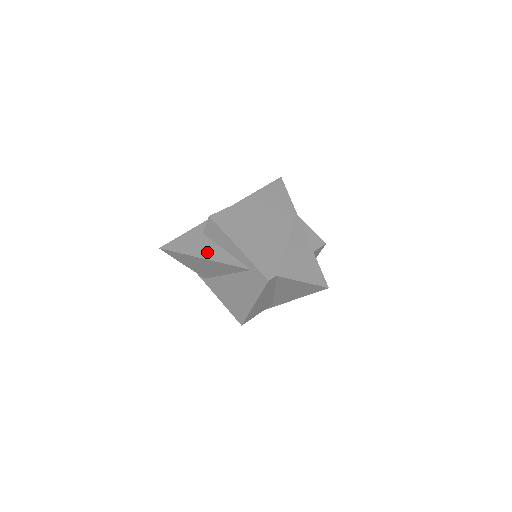
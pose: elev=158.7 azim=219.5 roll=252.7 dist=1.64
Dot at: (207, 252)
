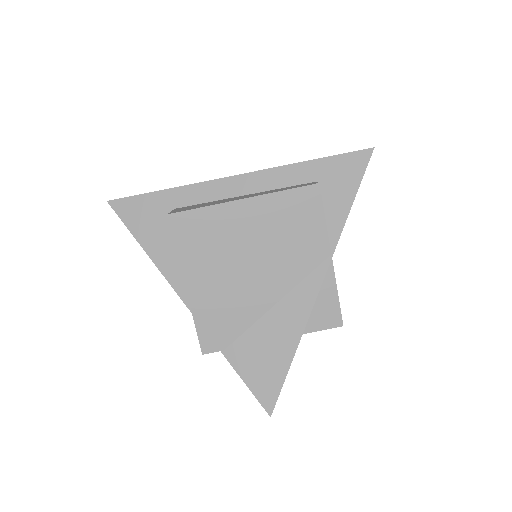
Dot at: (160, 249)
